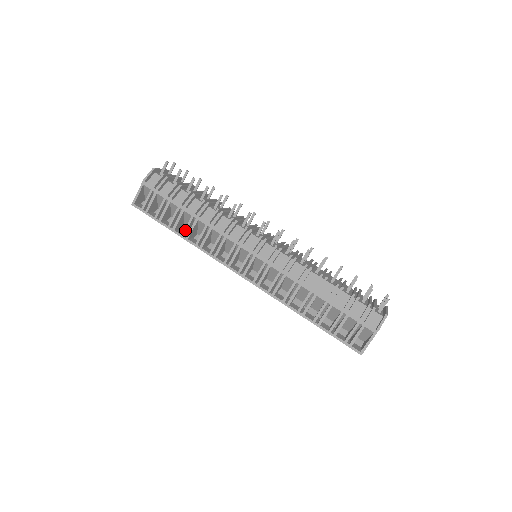
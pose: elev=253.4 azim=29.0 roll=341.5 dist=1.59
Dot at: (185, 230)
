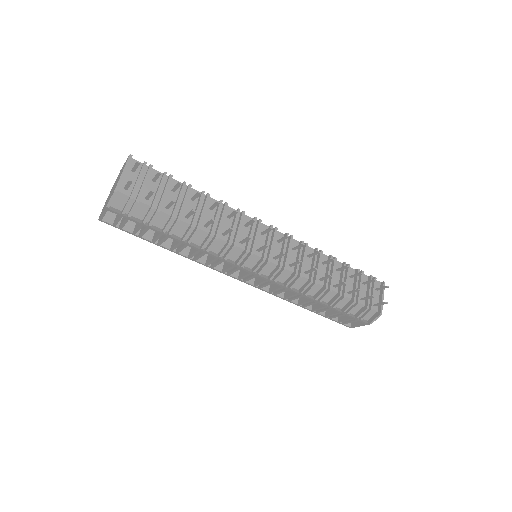
Dot at: (173, 248)
